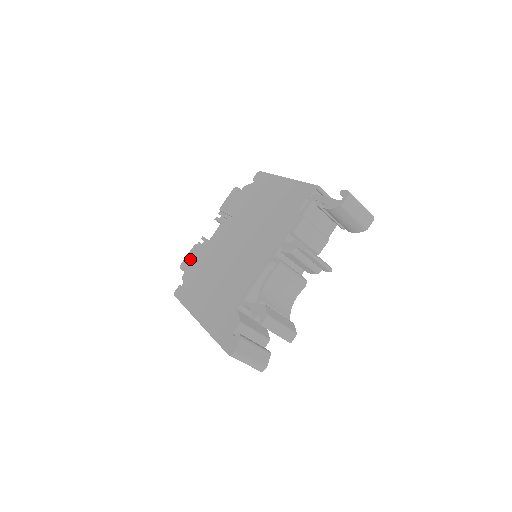
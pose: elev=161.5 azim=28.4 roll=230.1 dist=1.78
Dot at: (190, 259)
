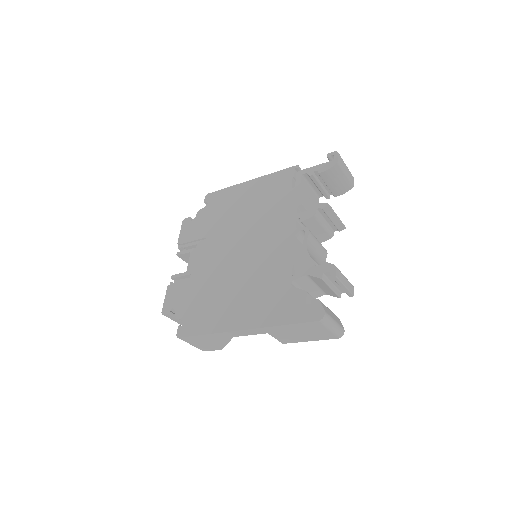
Dot at: (173, 298)
